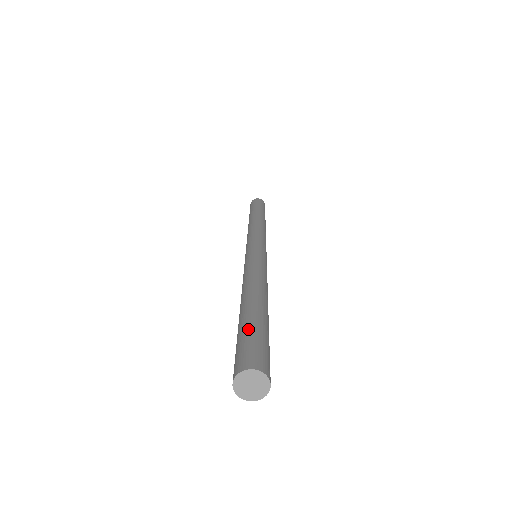
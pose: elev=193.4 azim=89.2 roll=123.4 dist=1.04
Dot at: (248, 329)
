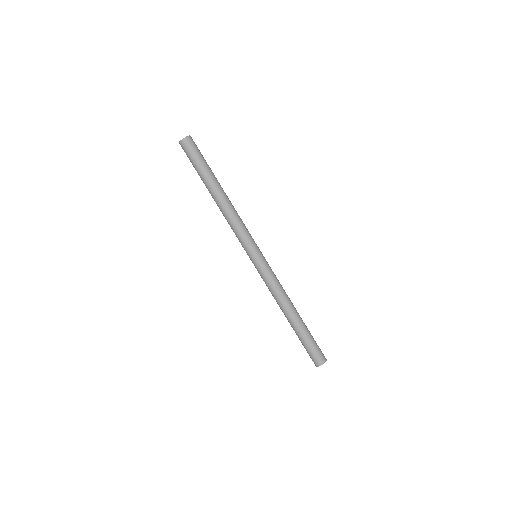
Dot at: (310, 342)
